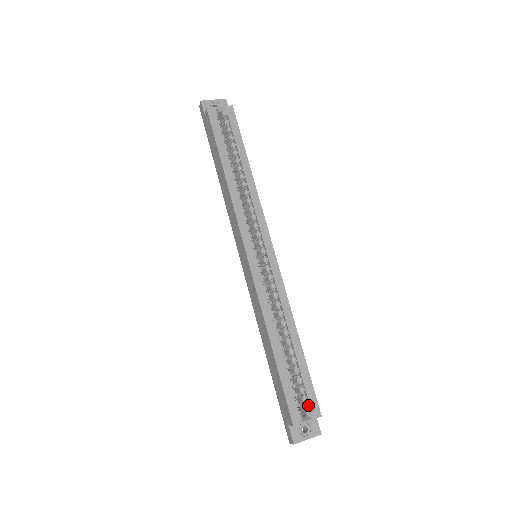
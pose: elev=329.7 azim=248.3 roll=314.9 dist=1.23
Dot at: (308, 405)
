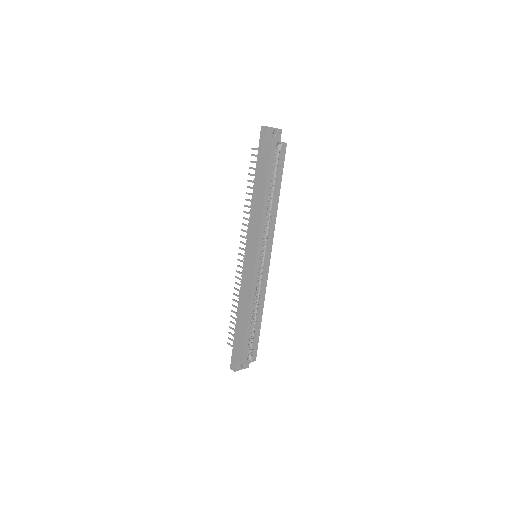
Dot at: (251, 353)
